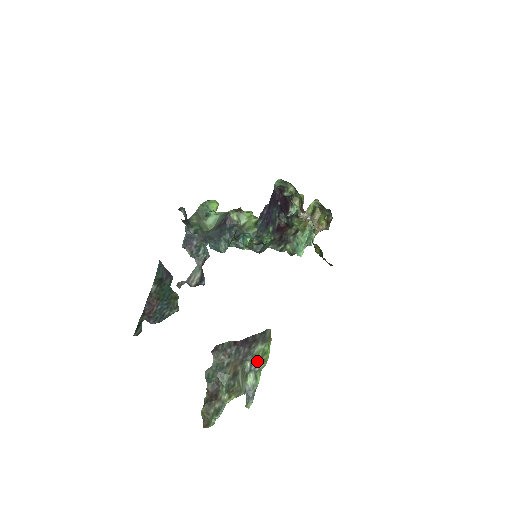
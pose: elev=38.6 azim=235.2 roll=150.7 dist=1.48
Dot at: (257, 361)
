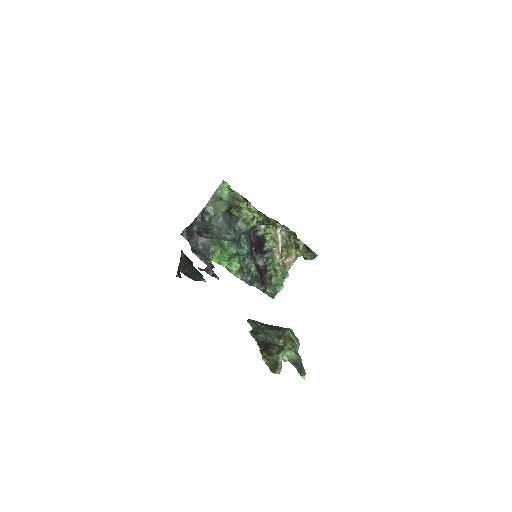
Dot at: occluded
